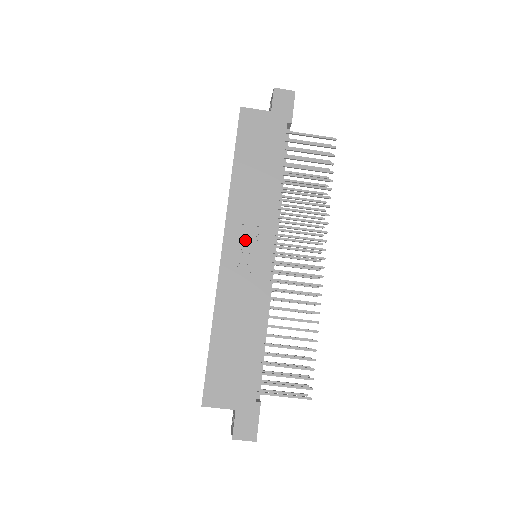
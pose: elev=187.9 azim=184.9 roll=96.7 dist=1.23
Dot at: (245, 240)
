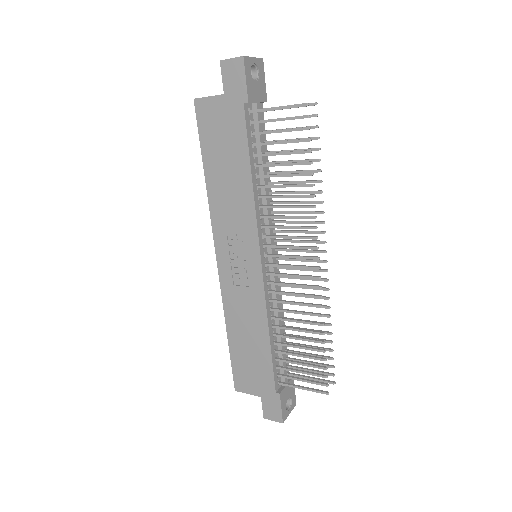
Dot at: (234, 248)
